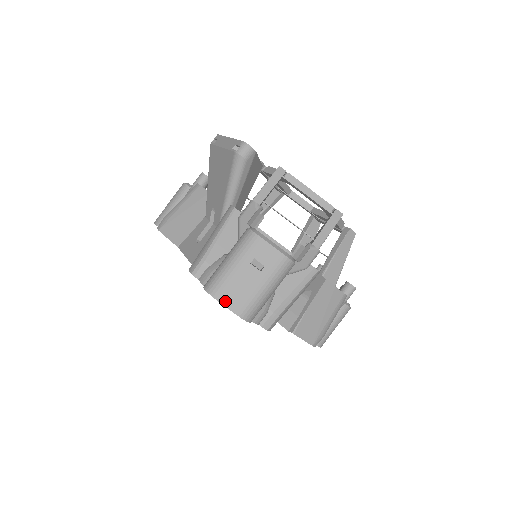
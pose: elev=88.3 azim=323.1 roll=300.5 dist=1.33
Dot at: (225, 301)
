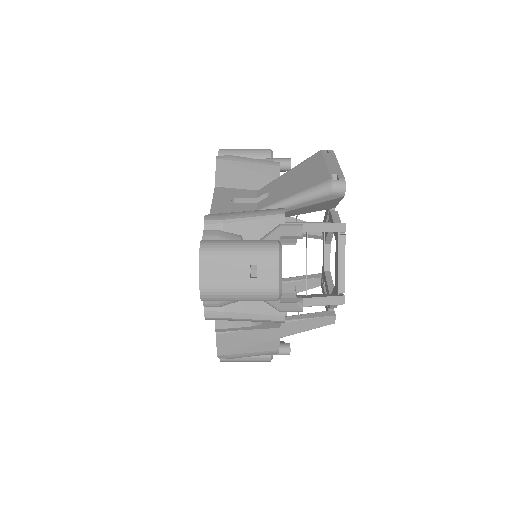
Dot at: (204, 268)
